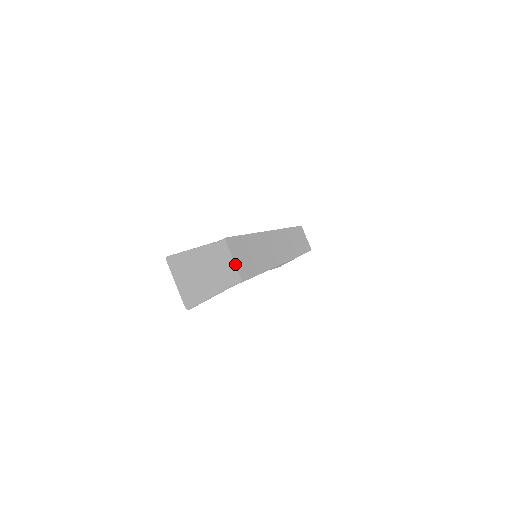
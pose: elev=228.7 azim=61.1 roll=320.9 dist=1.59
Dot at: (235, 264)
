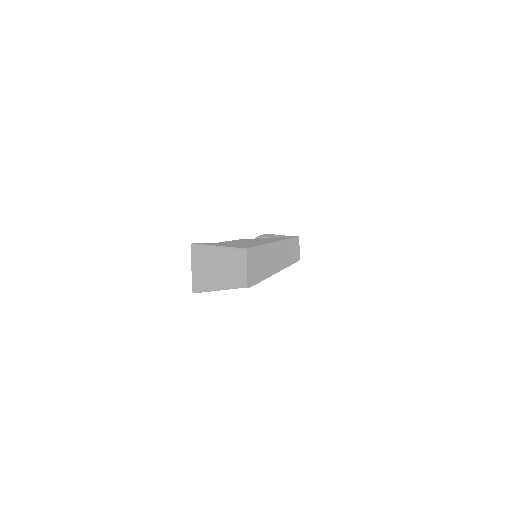
Dot at: (247, 272)
